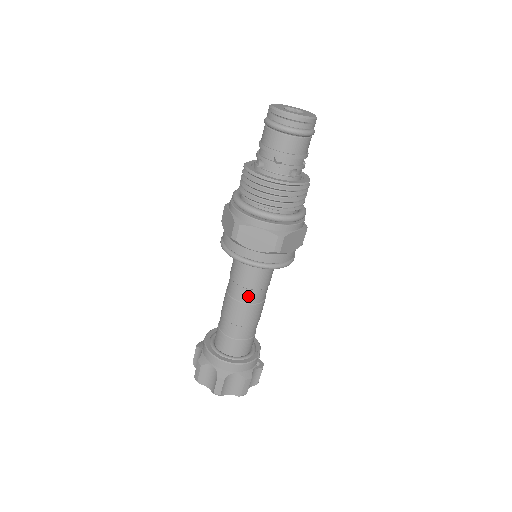
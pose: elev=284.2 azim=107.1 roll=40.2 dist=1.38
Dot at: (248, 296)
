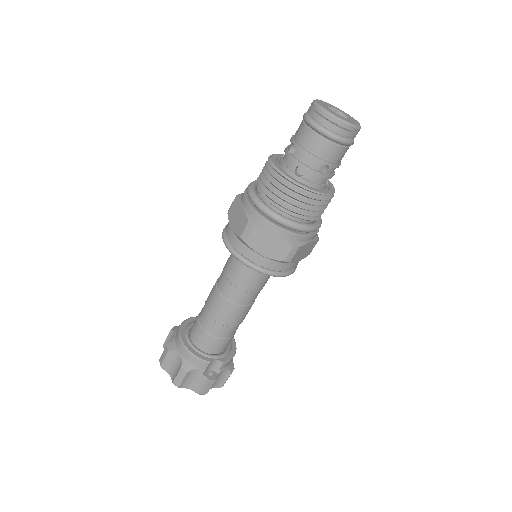
Dot at: (223, 285)
